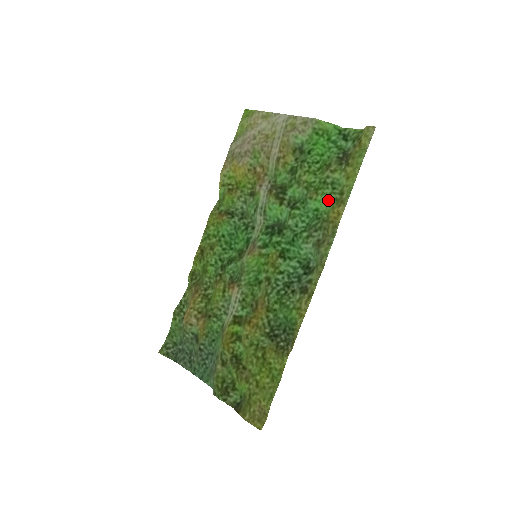
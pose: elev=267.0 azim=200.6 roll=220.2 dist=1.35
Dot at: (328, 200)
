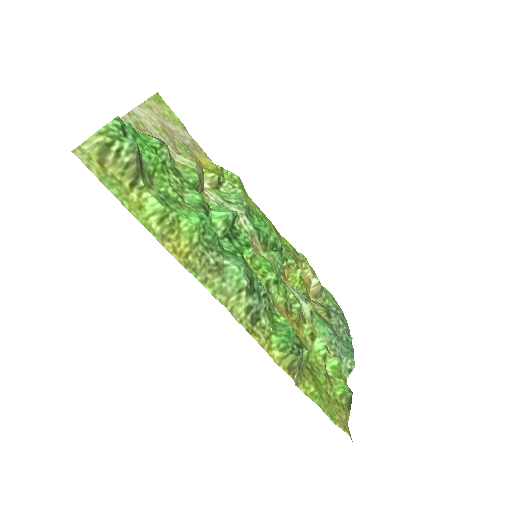
Dot at: (182, 216)
